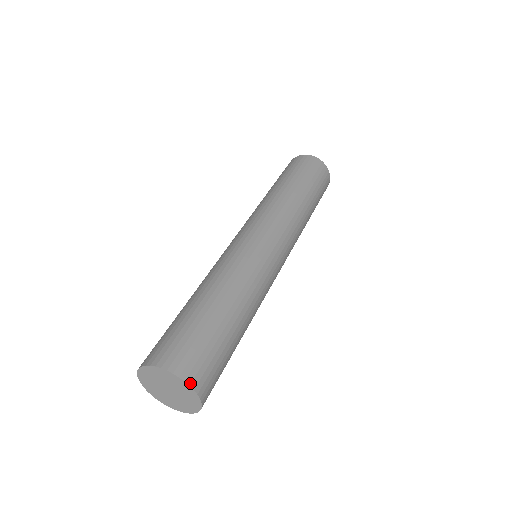
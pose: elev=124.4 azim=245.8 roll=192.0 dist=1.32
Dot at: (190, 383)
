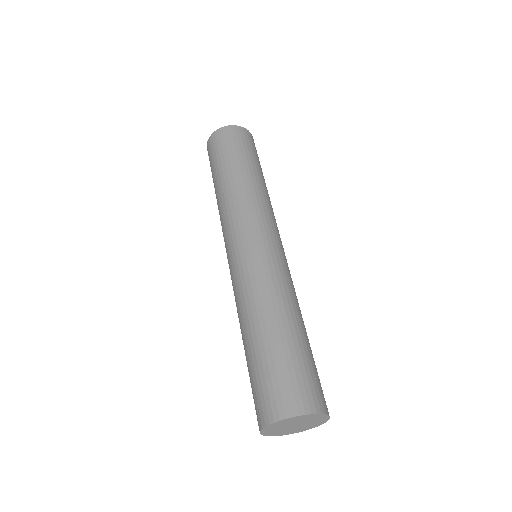
Dot at: (320, 411)
